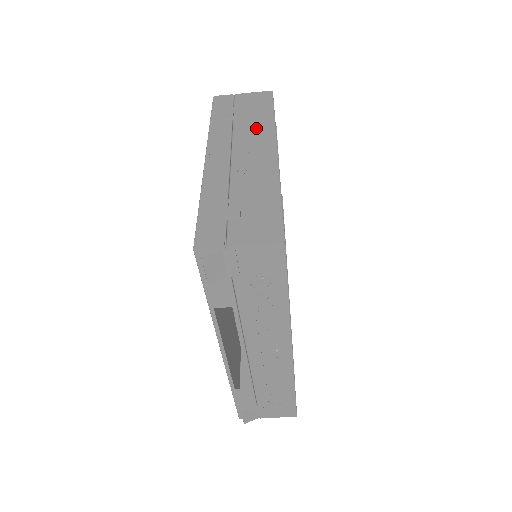
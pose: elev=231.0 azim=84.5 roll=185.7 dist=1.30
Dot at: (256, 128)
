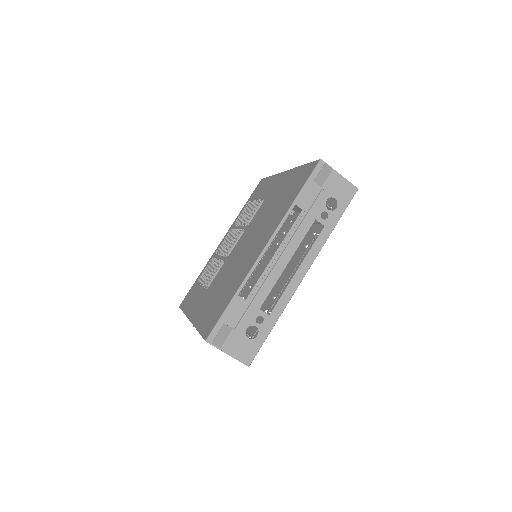
Dot at: occluded
